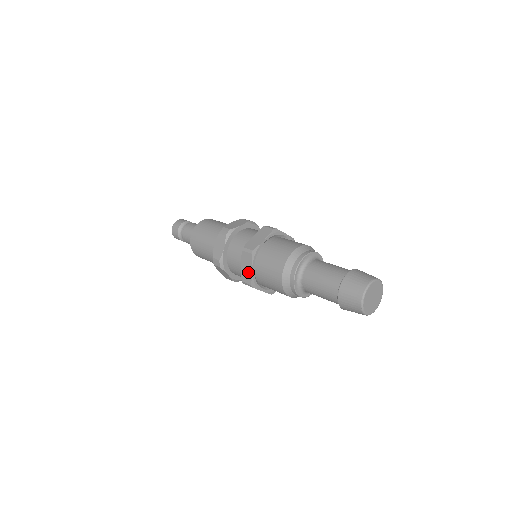
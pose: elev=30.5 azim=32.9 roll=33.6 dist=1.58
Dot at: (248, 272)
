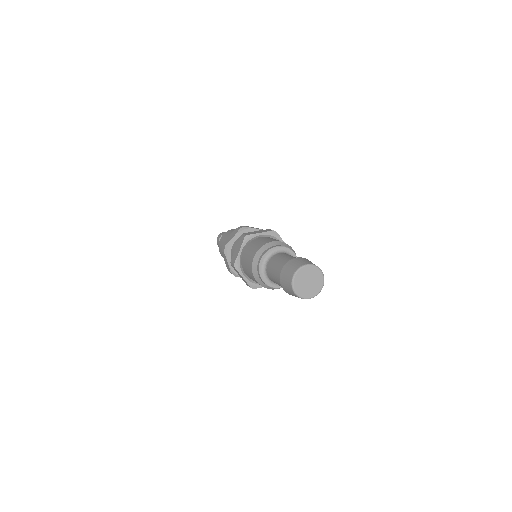
Dot at: (243, 279)
